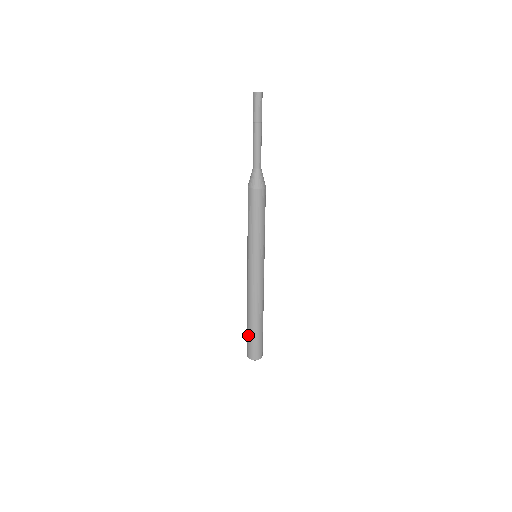
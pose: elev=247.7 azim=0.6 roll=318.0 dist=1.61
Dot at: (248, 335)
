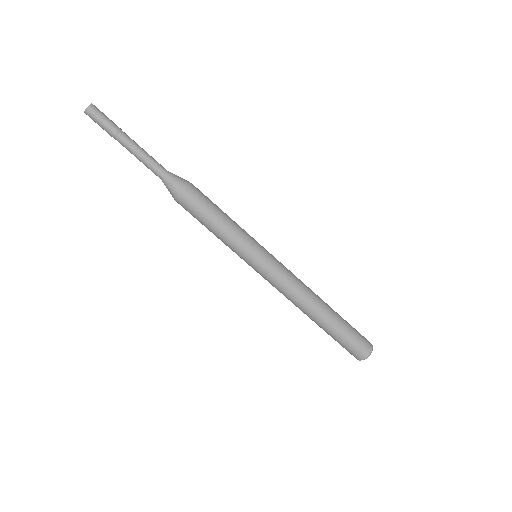
Dot at: occluded
